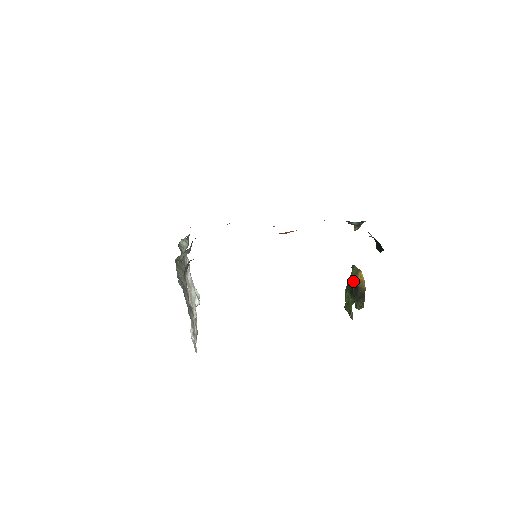
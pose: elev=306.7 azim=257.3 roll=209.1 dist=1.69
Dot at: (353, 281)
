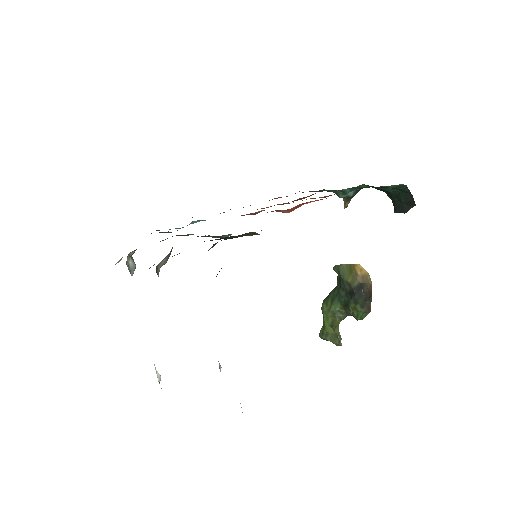
Dot at: (352, 280)
